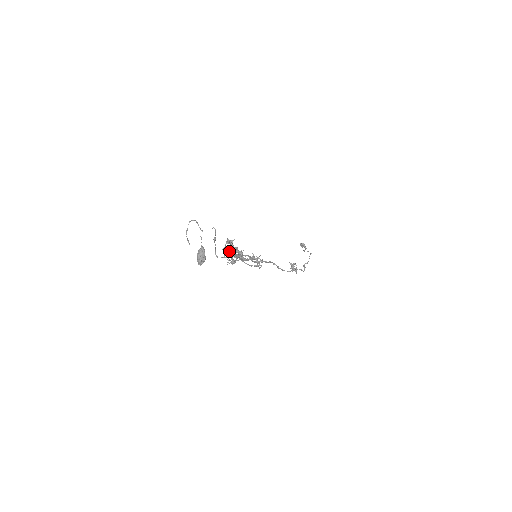
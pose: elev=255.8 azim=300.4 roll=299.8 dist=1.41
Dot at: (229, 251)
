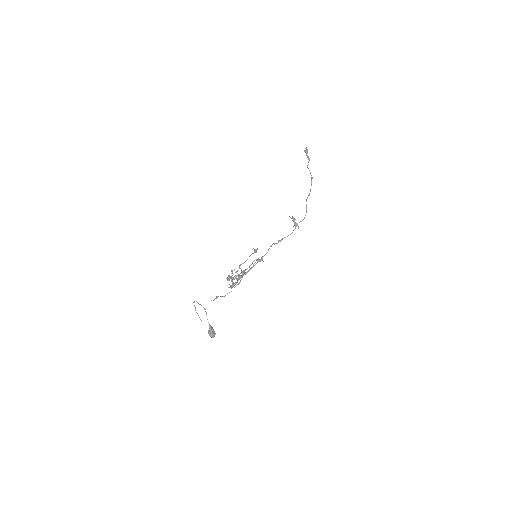
Dot at: (232, 284)
